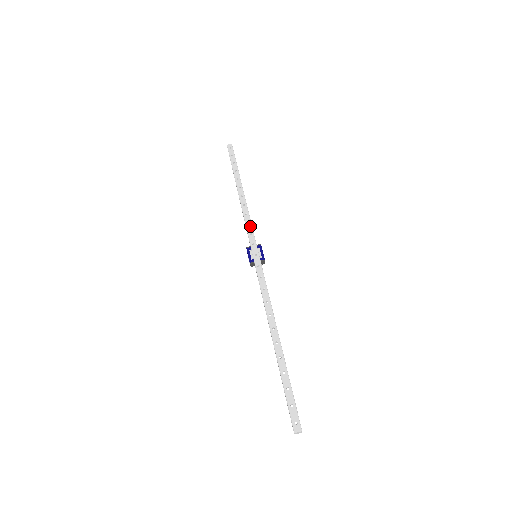
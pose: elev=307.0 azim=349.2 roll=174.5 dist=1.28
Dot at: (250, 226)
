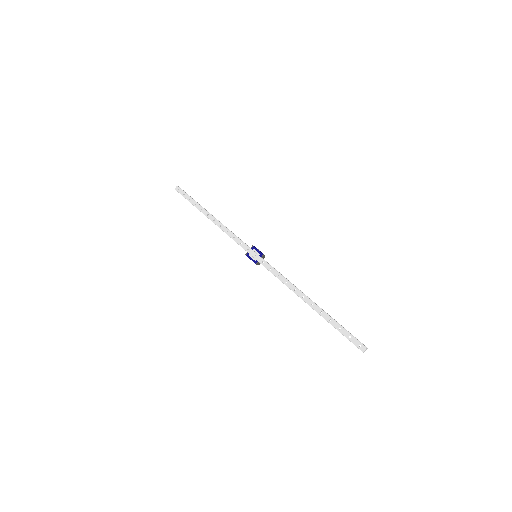
Dot at: (236, 238)
